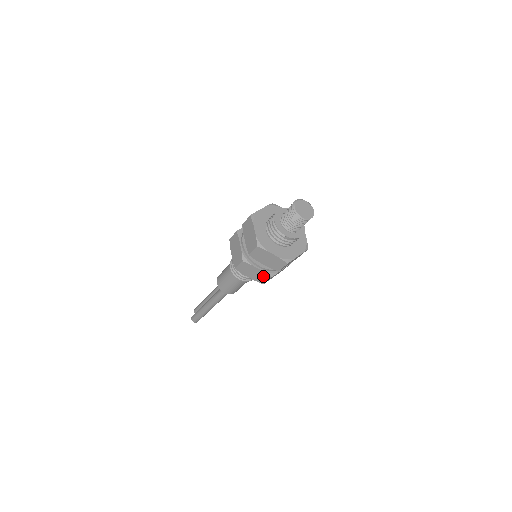
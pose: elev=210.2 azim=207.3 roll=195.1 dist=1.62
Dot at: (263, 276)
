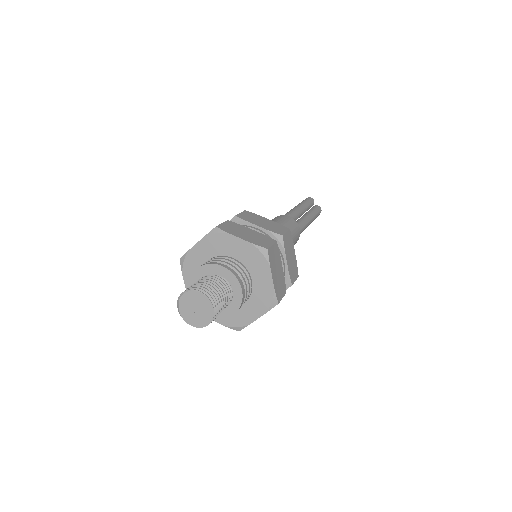
Dot at: occluded
